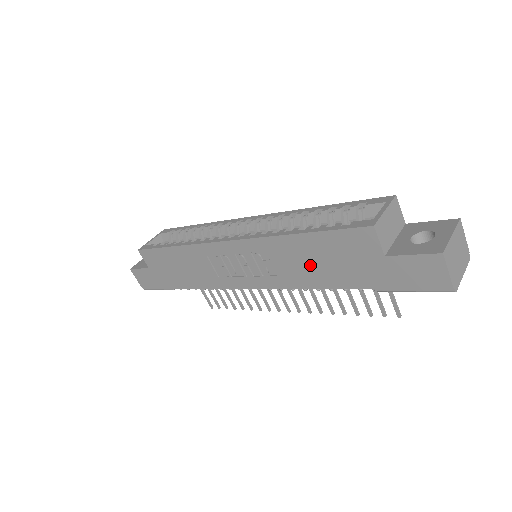
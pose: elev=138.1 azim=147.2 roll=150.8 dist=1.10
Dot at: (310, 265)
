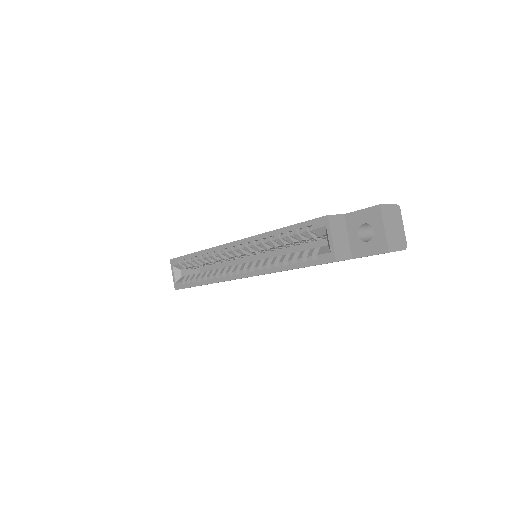
Dot at: occluded
